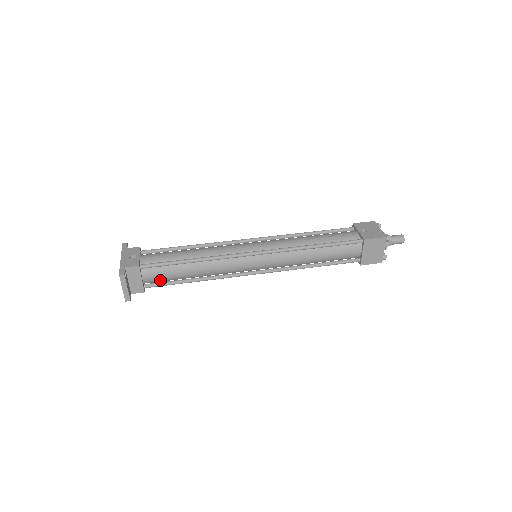
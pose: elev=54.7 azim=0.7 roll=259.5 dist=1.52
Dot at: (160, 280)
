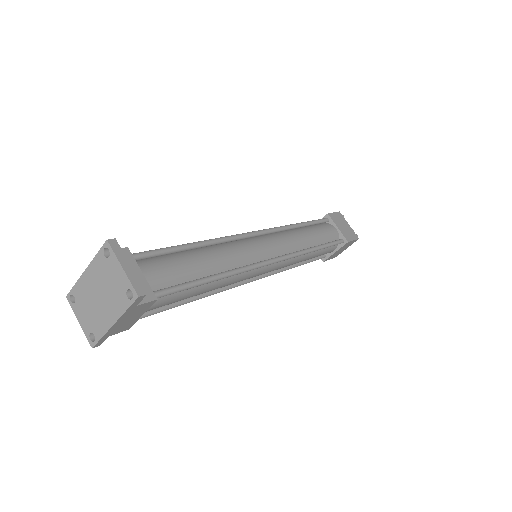
Dot at: (168, 282)
